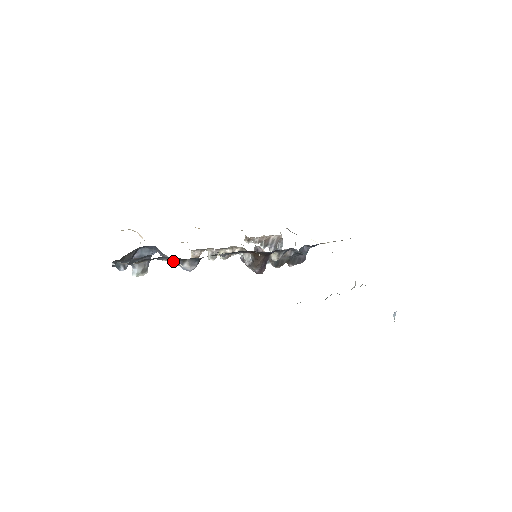
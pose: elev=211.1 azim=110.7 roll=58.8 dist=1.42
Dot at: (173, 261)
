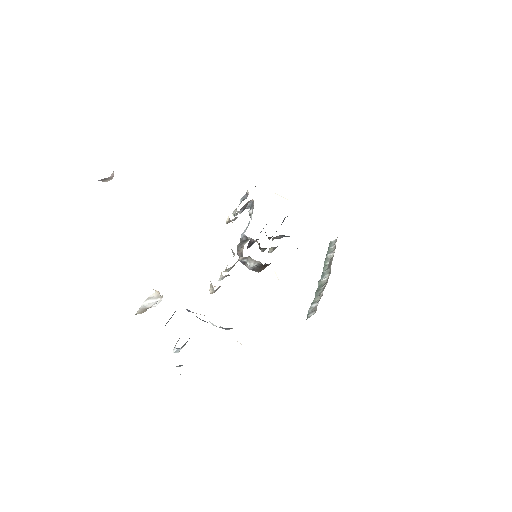
Dot at: (215, 325)
